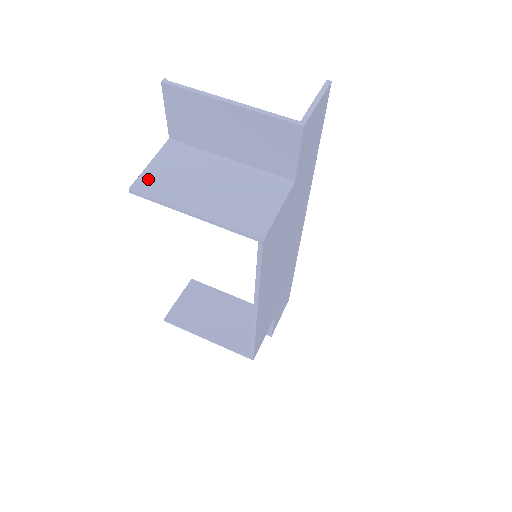
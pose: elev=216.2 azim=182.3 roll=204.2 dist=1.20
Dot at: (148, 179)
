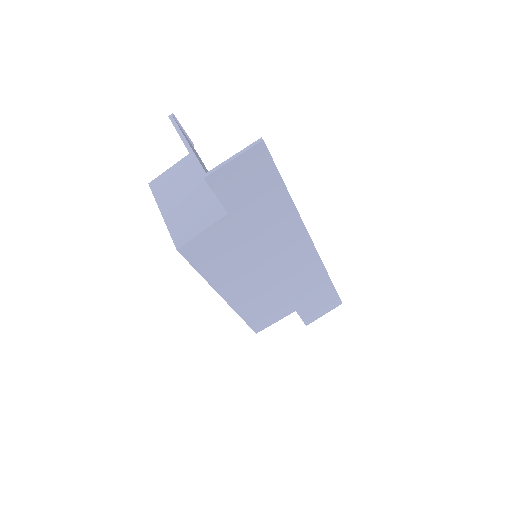
Dot at: (161, 180)
